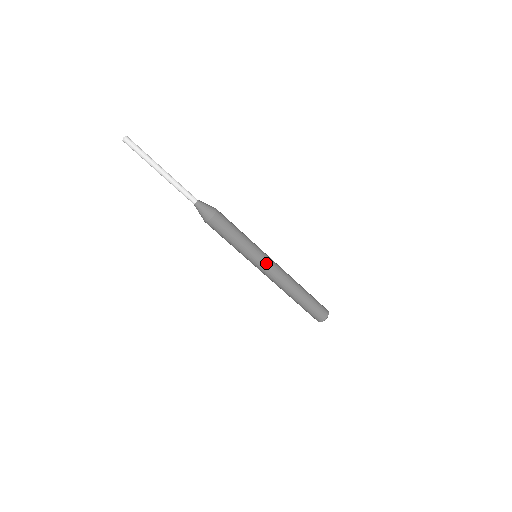
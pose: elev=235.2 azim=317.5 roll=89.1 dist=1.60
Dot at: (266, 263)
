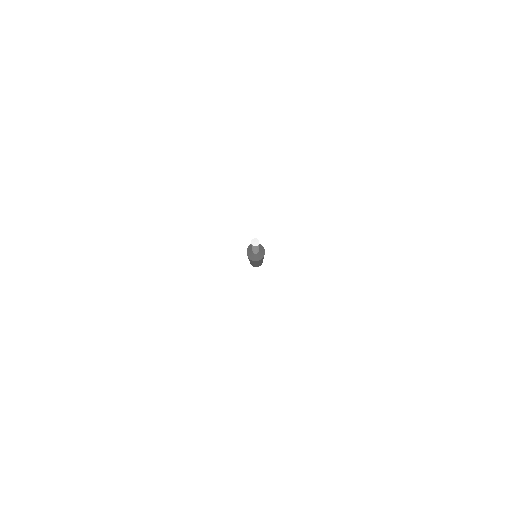
Dot at: occluded
